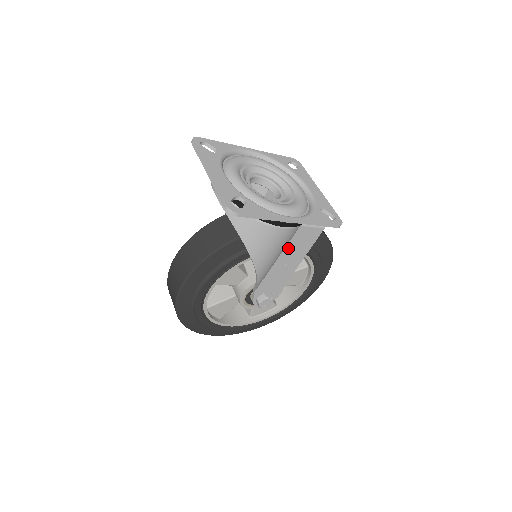
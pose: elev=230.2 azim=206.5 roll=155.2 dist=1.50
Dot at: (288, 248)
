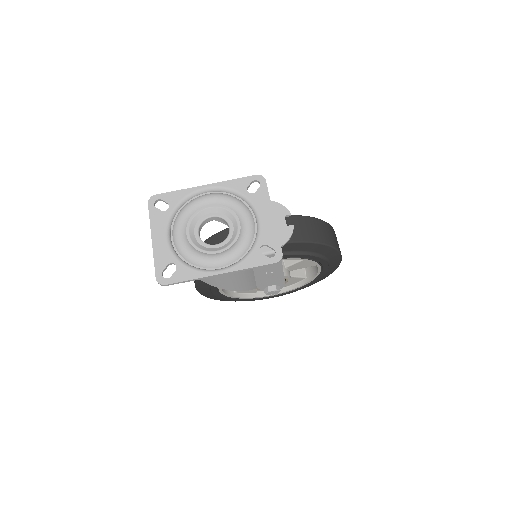
Dot at: (257, 268)
